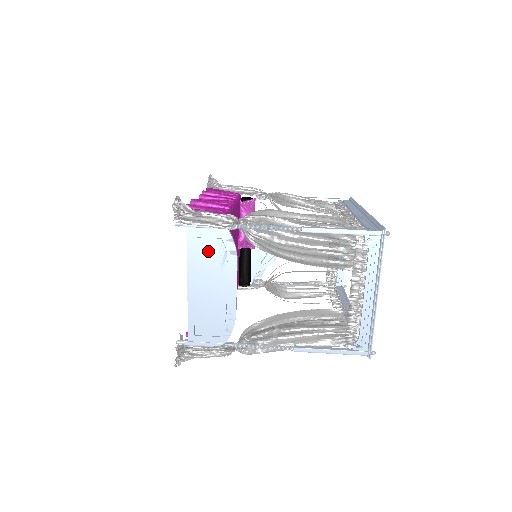
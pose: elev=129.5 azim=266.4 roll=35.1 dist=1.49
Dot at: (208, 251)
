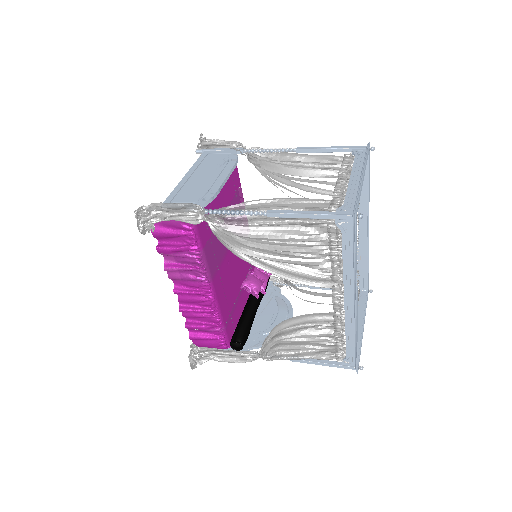
Dot at: (214, 160)
